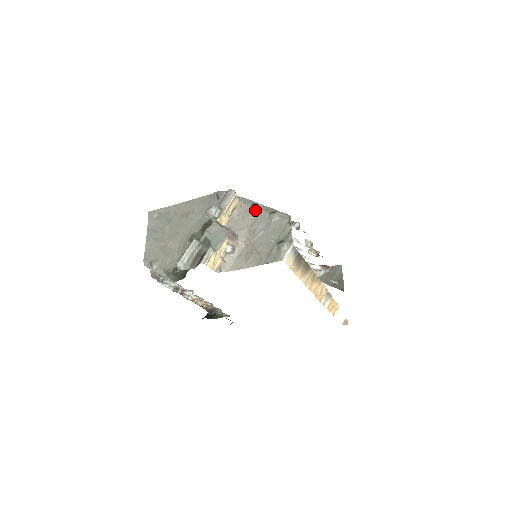
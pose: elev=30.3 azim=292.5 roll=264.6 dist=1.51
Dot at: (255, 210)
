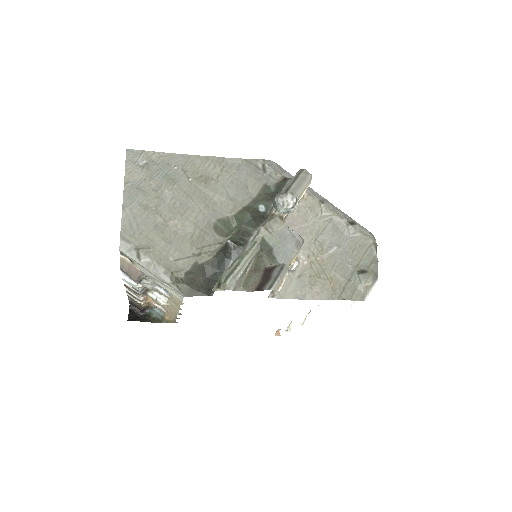
Dot at: (326, 211)
